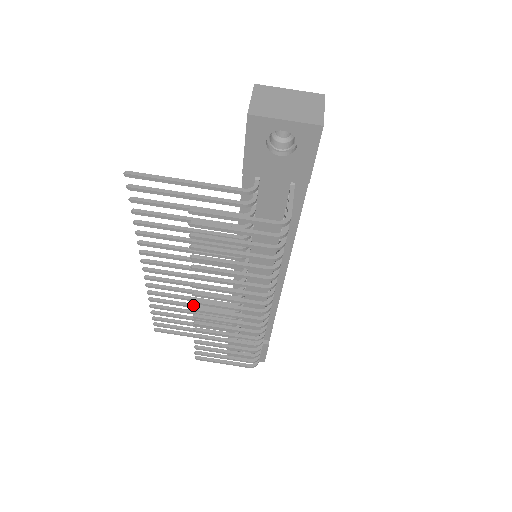
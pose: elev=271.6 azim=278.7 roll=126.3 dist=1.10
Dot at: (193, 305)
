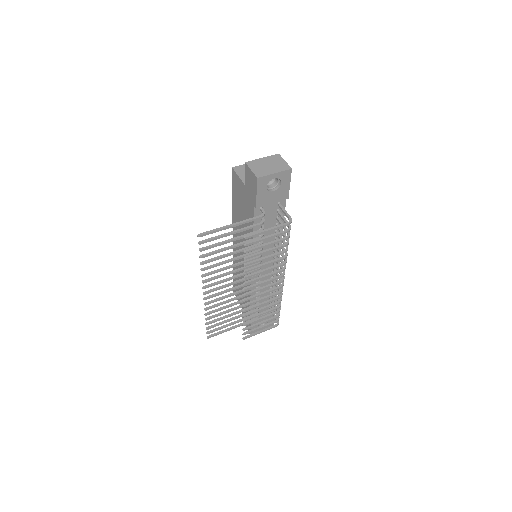
Dot at: (233, 304)
